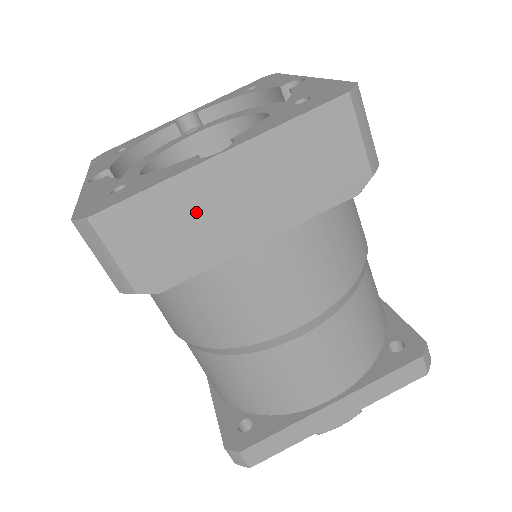
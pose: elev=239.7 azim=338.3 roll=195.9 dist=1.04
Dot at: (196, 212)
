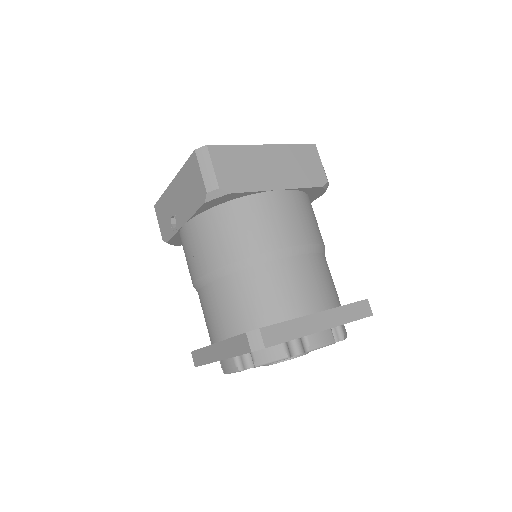
Dot at: (253, 163)
